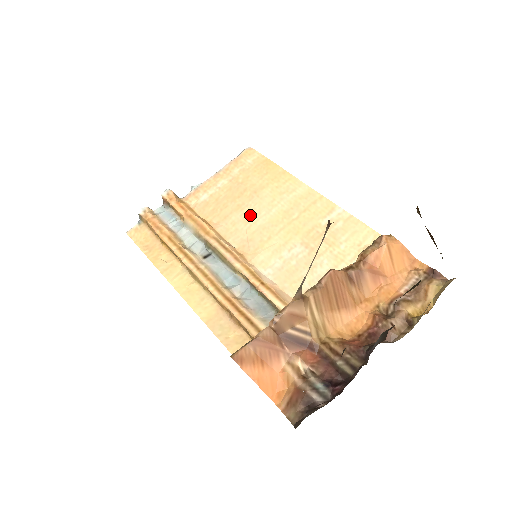
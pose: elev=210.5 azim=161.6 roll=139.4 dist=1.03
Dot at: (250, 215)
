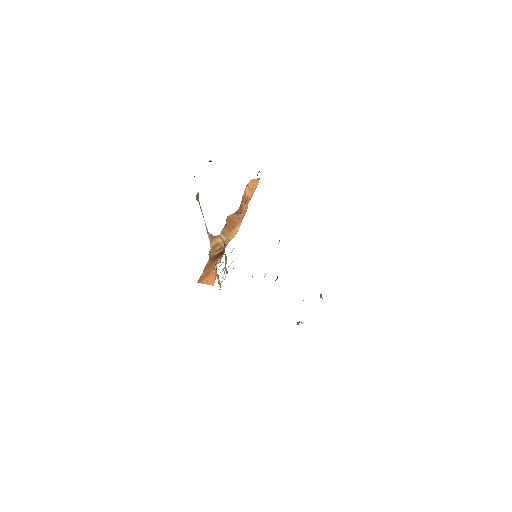
Dot at: occluded
